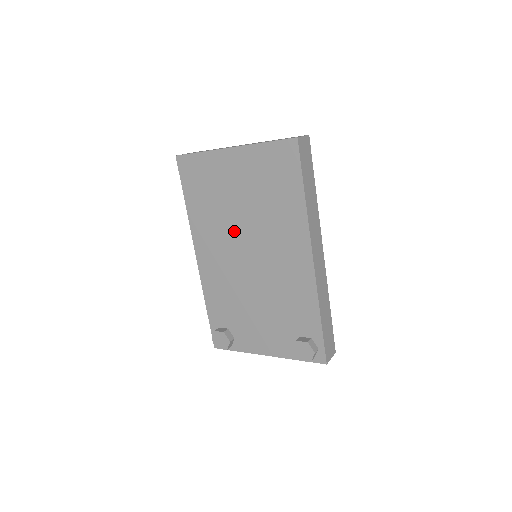
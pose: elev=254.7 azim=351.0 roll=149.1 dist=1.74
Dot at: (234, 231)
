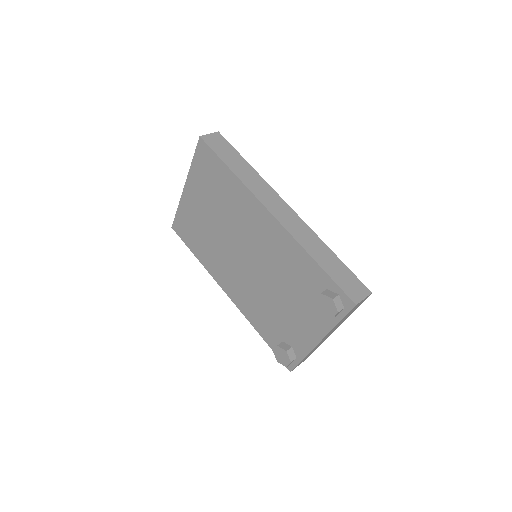
Dot at: (226, 247)
